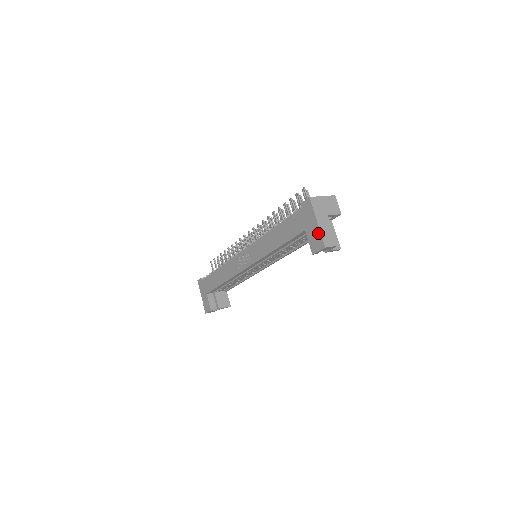
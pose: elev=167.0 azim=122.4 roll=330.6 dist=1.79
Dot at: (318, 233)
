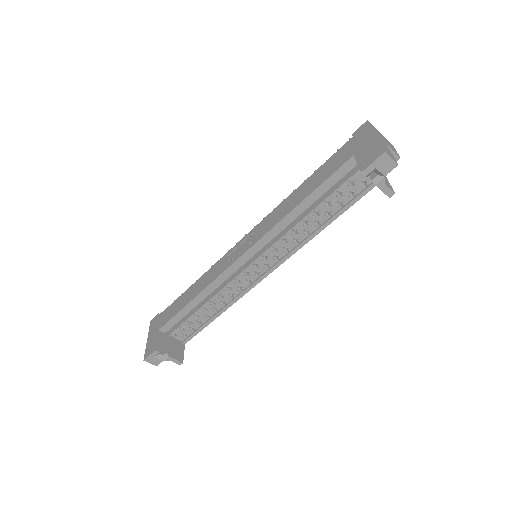
Dot at: (375, 144)
